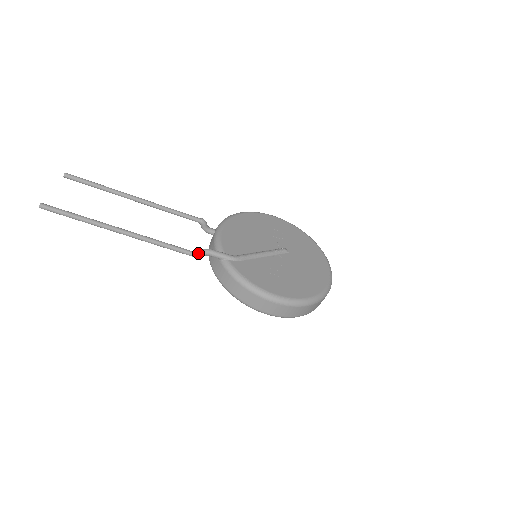
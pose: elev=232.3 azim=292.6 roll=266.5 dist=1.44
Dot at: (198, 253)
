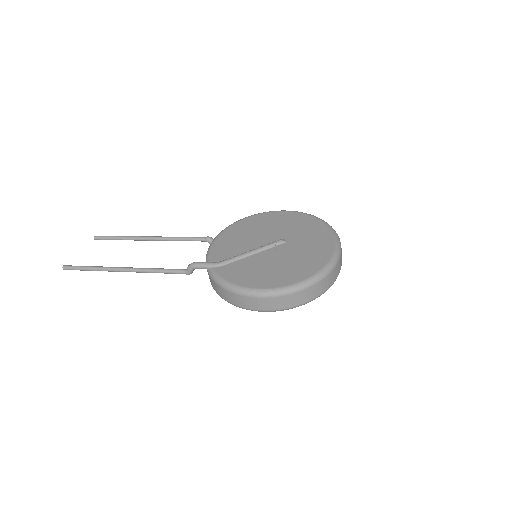
Dot at: (186, 269)
